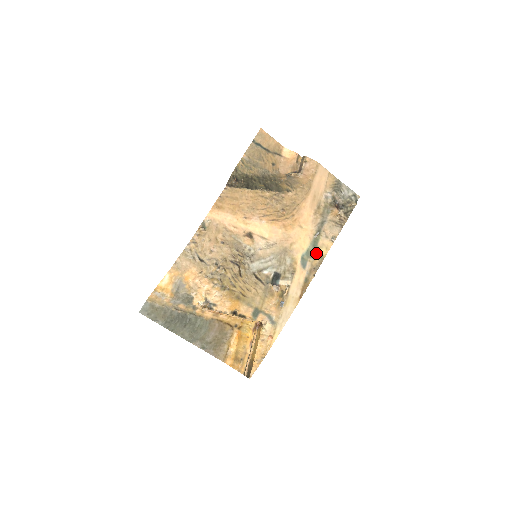
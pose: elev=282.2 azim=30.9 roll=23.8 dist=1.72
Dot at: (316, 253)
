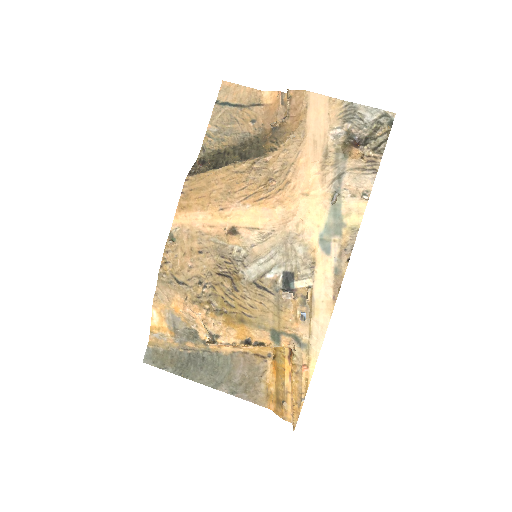
Dot at: (342, 226)
